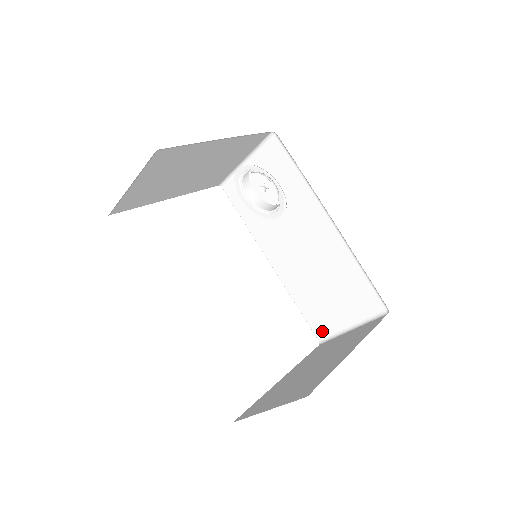
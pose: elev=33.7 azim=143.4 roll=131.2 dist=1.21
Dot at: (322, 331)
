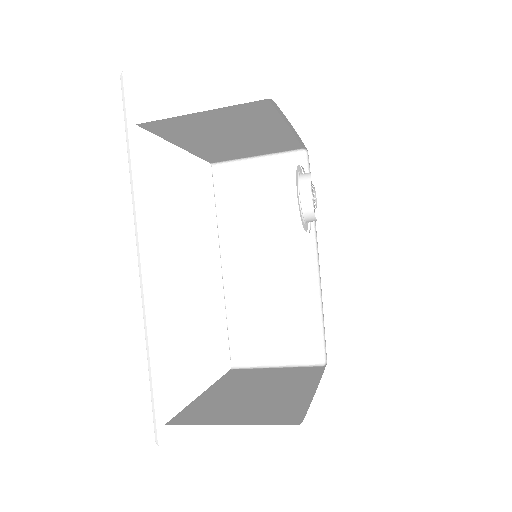
Dot at: (242, 356)
